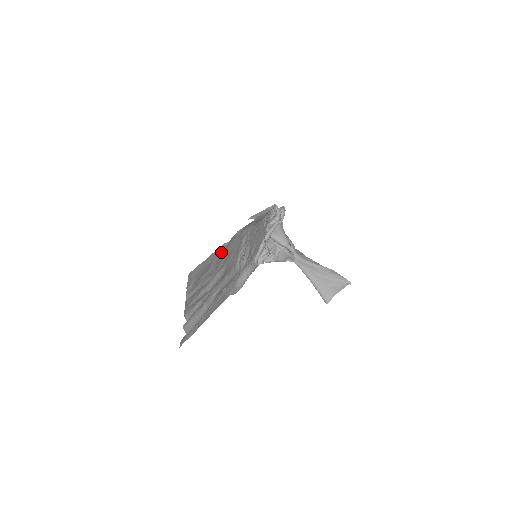
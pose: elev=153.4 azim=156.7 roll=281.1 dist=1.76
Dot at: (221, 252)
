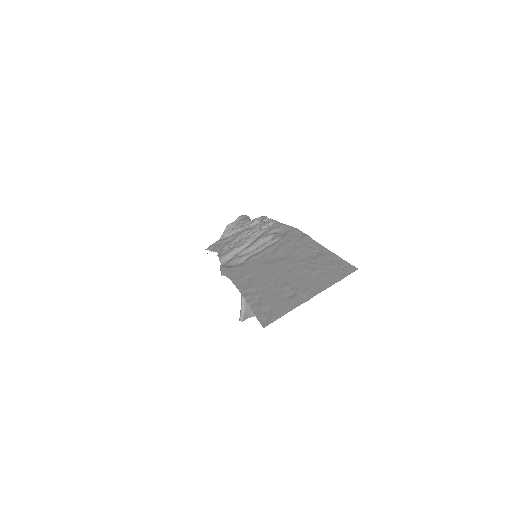
Dot at: (309, 254)
